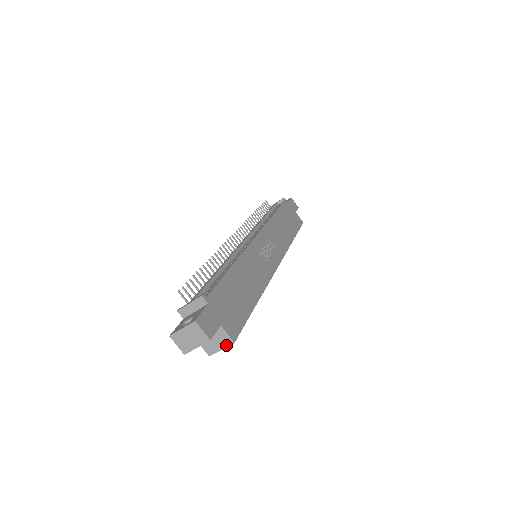
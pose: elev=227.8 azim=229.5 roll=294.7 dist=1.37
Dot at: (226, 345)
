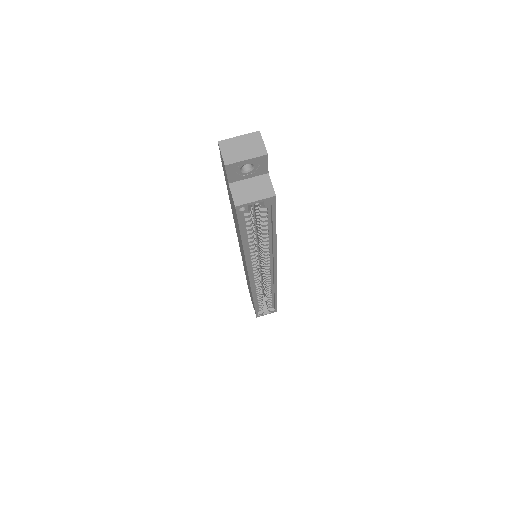
Dot at: (264, 196)
